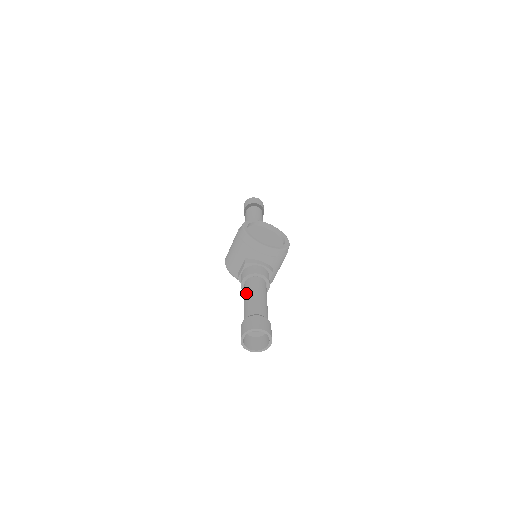
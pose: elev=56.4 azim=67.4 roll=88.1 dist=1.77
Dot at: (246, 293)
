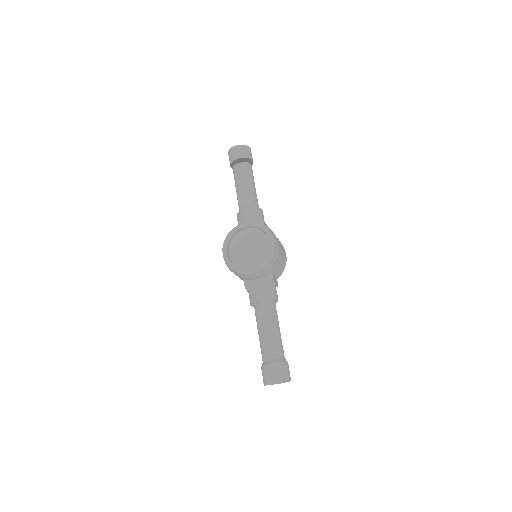
Dot at: occluded
